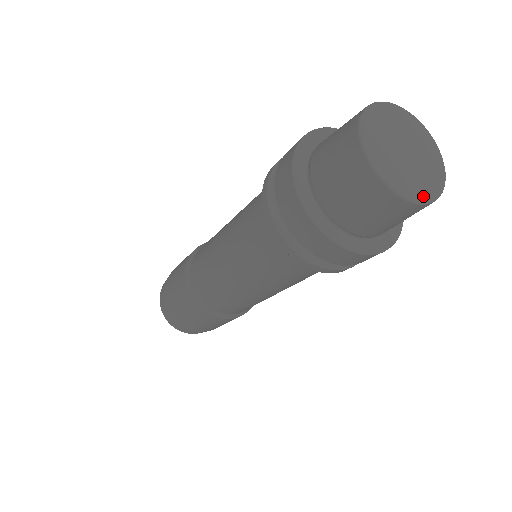
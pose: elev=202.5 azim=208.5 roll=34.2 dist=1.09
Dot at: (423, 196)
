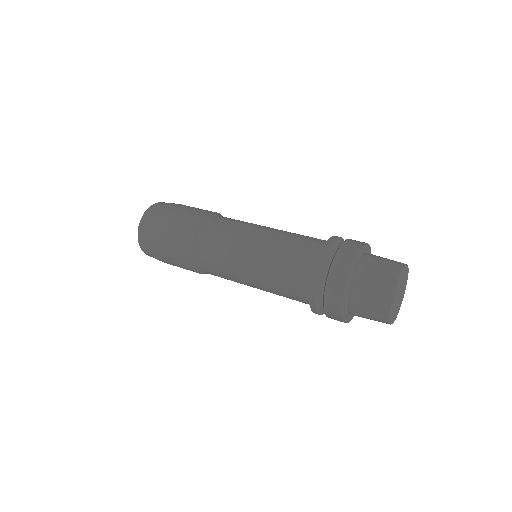
Dot at: (403, 296)
